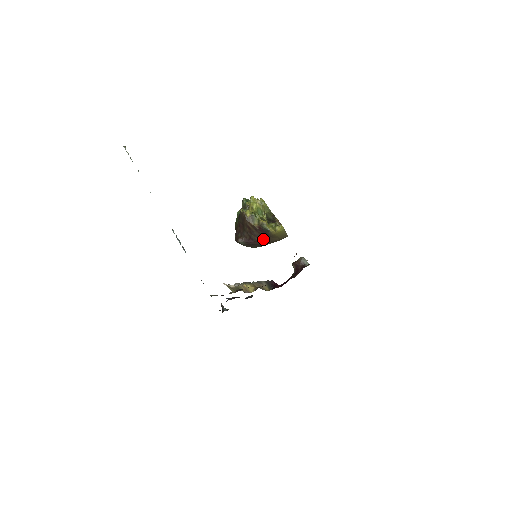
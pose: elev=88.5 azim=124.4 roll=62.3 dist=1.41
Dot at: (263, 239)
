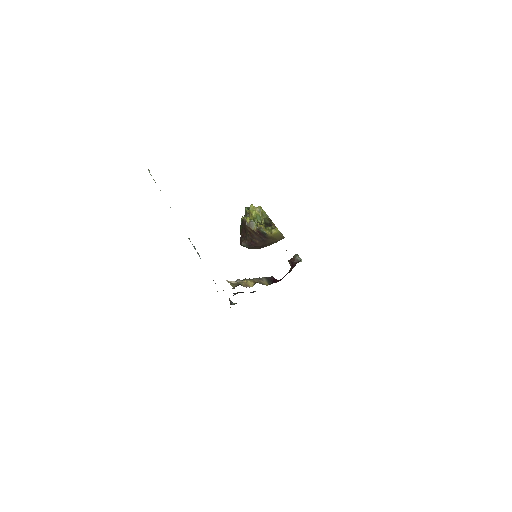
Dot at: (262, 241)
